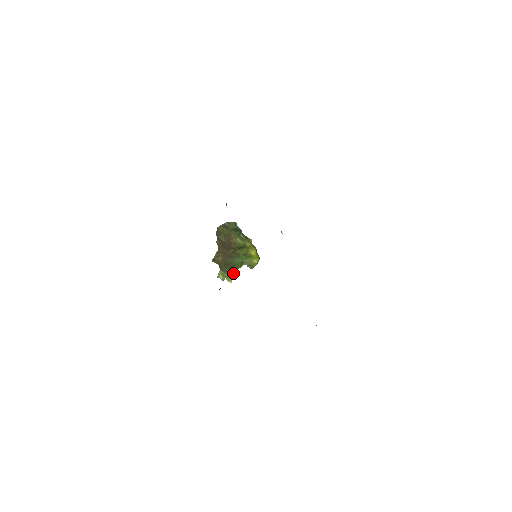
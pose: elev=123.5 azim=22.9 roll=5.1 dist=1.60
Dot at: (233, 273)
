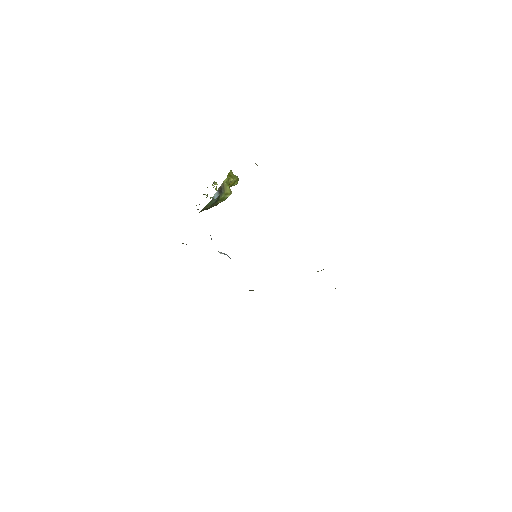
Dot at: occluded
